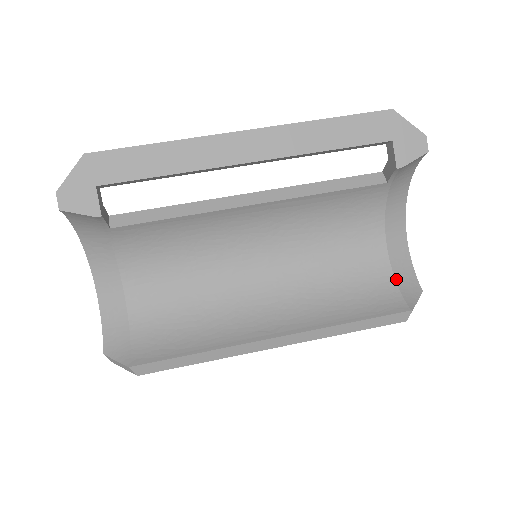
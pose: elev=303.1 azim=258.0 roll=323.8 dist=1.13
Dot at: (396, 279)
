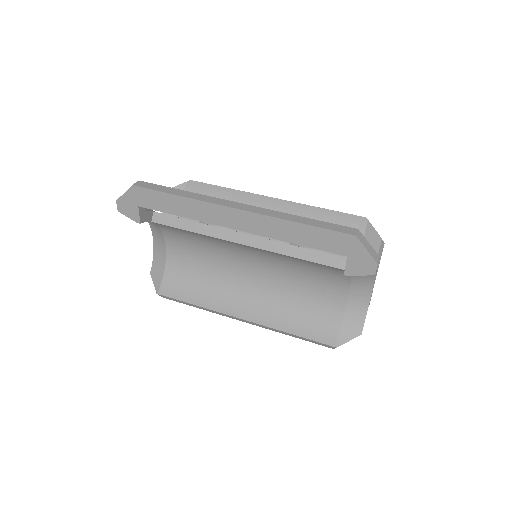
Dot at: (344, 319)
